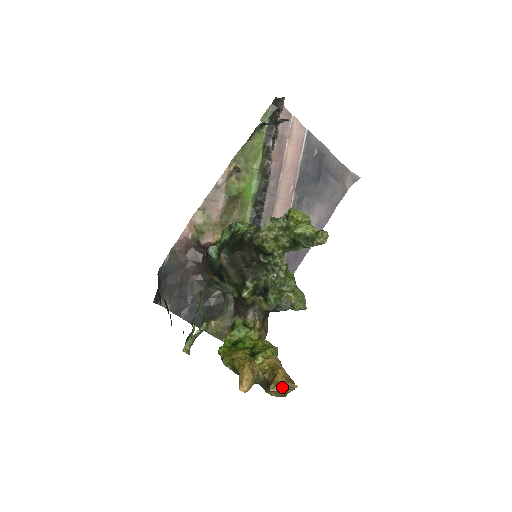
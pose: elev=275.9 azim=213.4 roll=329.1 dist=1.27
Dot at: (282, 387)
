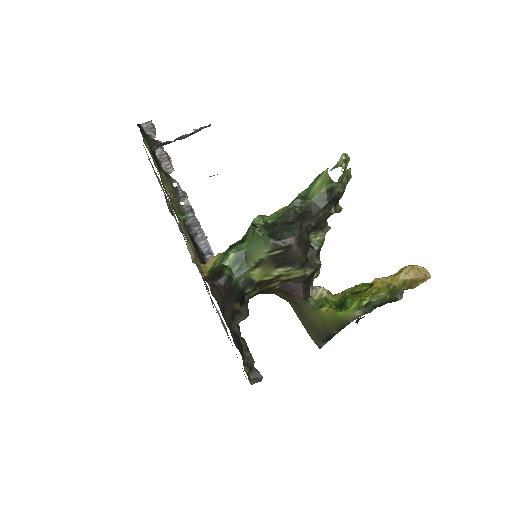
Dot at: occluded
